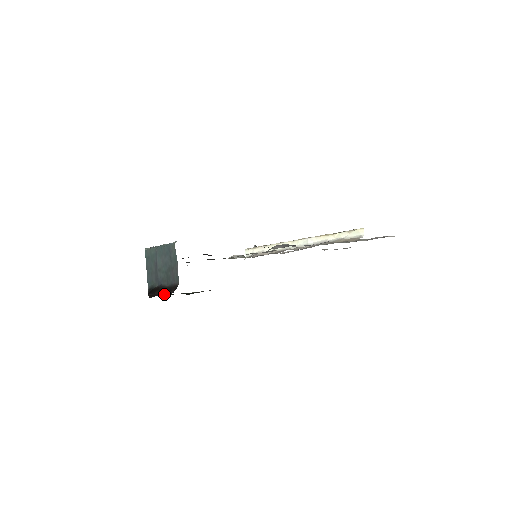
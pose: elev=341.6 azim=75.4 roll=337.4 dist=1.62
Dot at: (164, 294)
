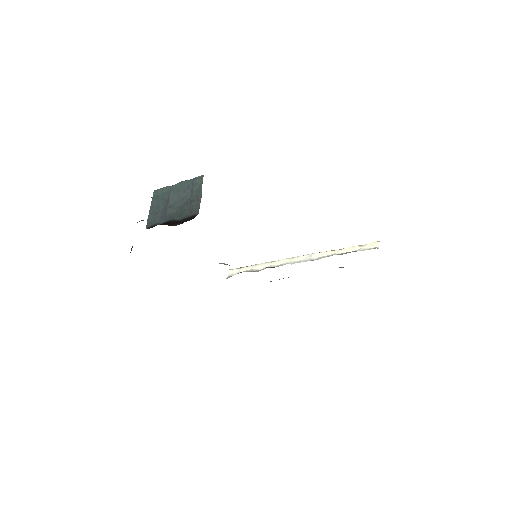
Dot at: (174, 225)
